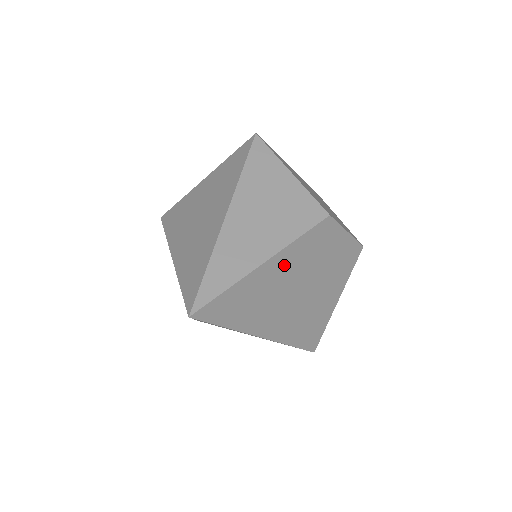
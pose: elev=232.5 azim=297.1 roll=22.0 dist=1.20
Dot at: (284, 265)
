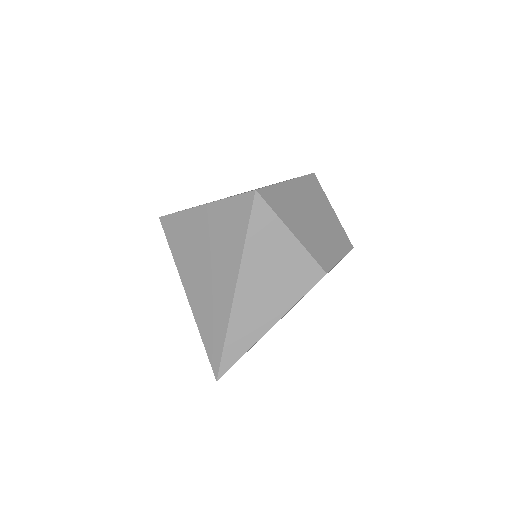
Dot at: occluded
